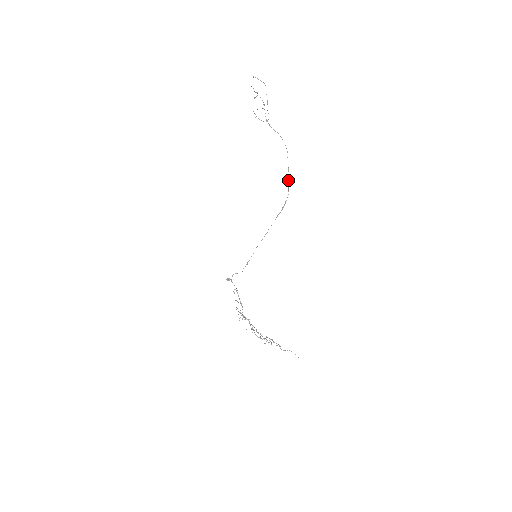
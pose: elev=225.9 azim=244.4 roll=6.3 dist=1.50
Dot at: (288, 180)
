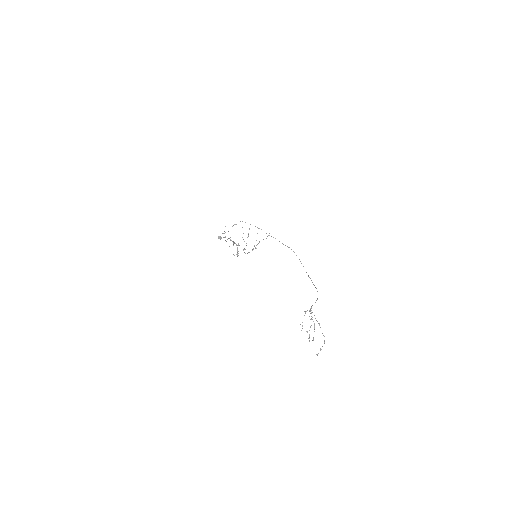
Dot at: (306, 272)
